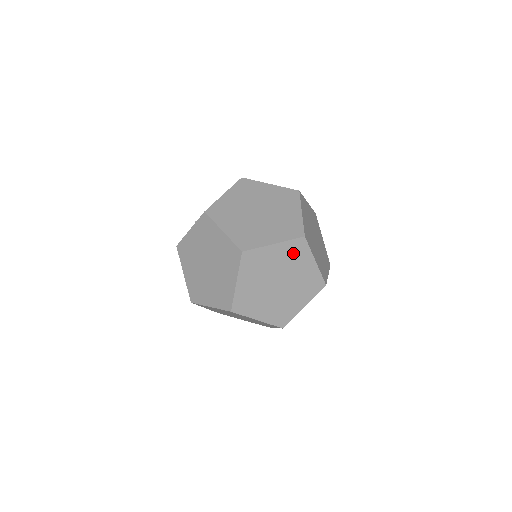
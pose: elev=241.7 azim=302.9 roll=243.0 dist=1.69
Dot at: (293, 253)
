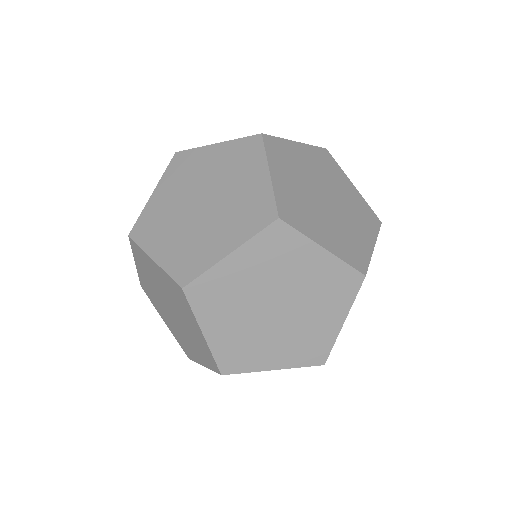
Dot at: (273, 253)
